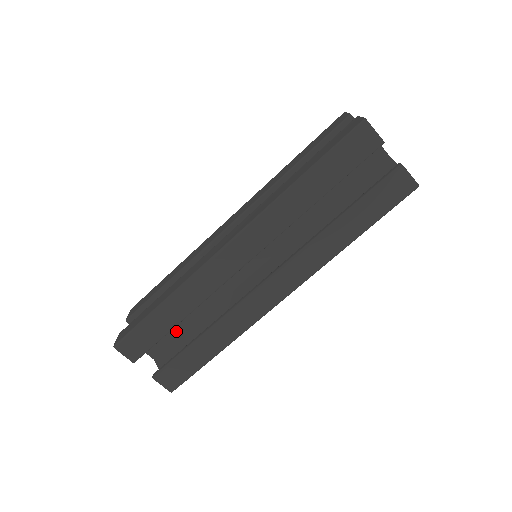
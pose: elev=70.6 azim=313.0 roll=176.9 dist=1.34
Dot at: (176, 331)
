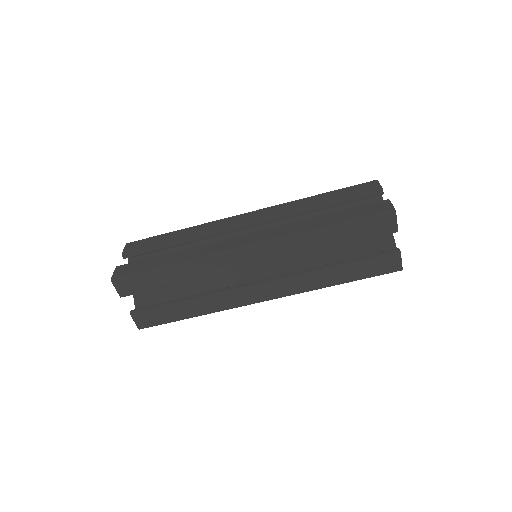
Dot at: occluded
